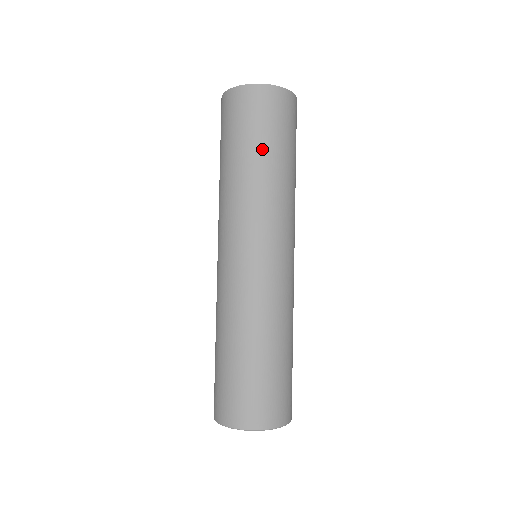
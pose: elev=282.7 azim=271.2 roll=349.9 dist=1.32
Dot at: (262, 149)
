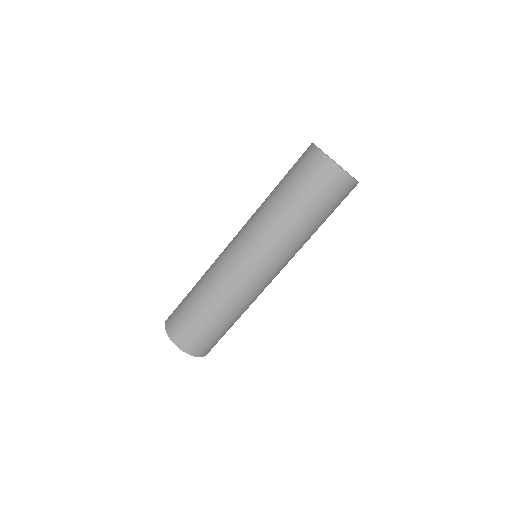
Dot at: (289, 192)
